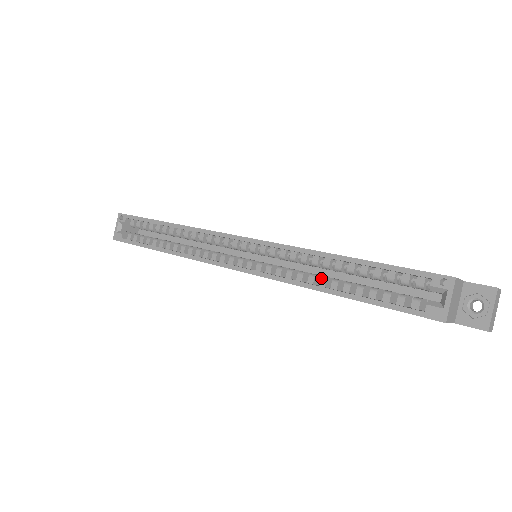
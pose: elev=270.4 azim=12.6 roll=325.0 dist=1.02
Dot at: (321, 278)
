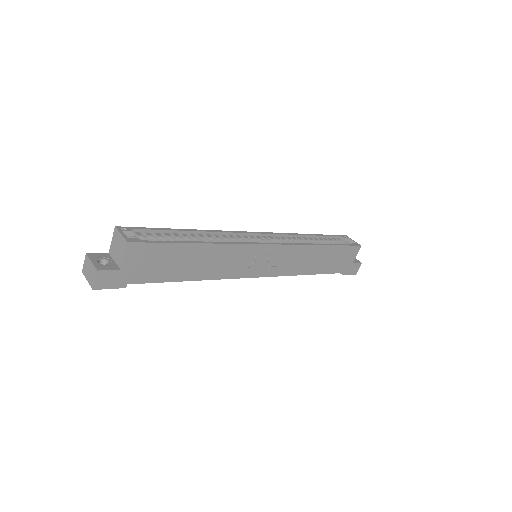
Dot at: occluded
